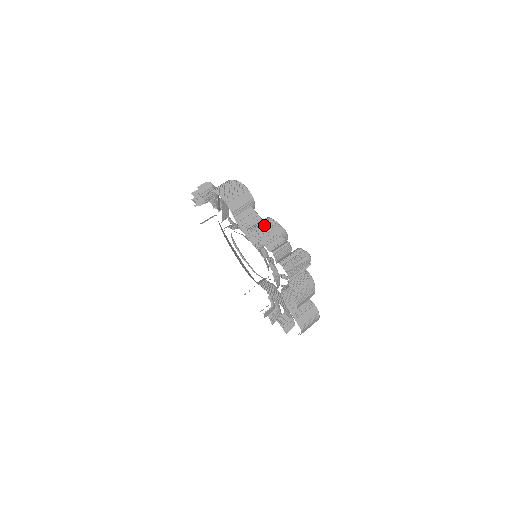
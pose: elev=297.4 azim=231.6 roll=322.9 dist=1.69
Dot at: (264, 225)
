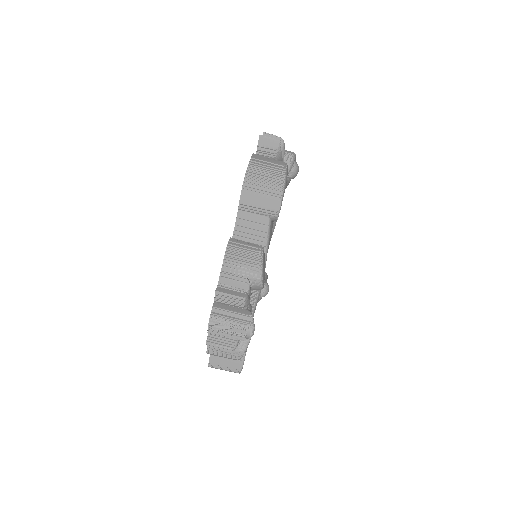
Dot at: (245, 254)
